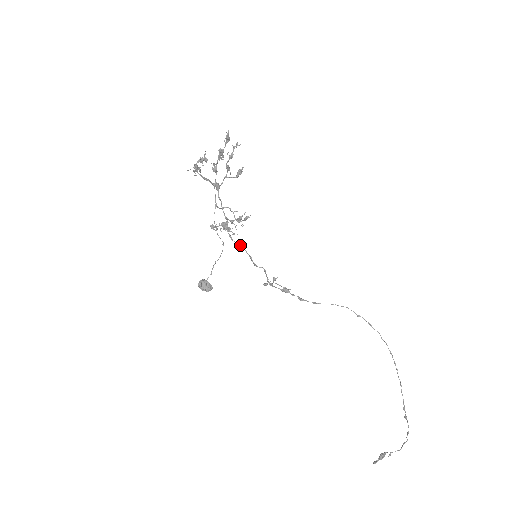
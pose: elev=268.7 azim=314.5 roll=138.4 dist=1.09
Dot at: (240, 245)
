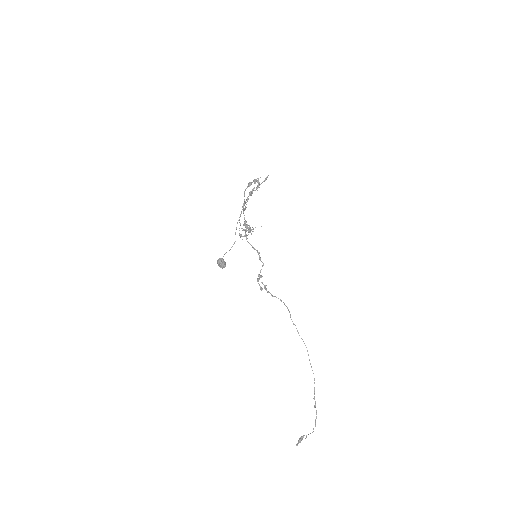
Dot at: occluded
